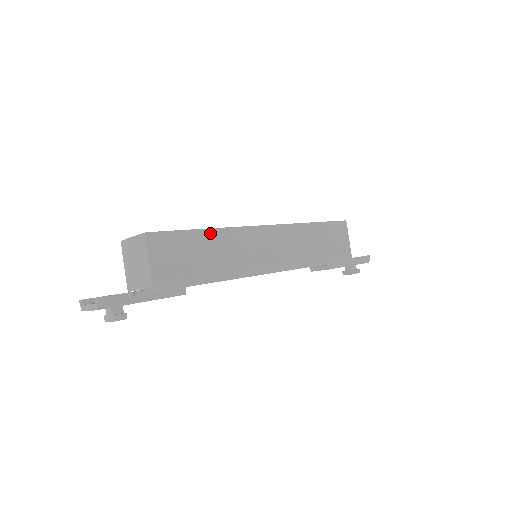
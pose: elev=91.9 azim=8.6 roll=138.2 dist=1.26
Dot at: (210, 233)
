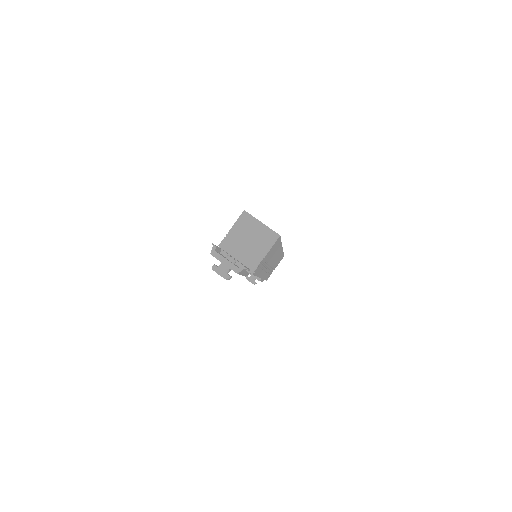
Dot at: (279, 245)
